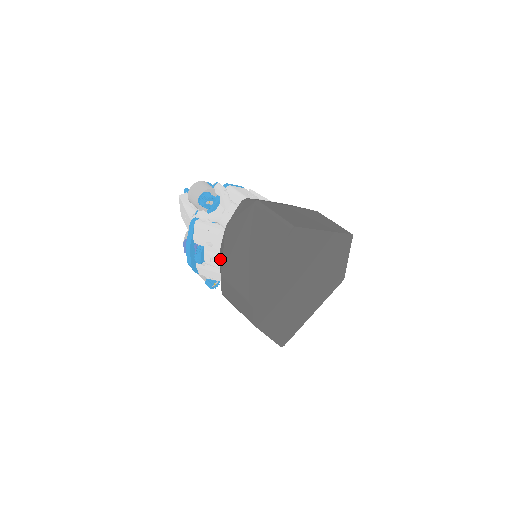
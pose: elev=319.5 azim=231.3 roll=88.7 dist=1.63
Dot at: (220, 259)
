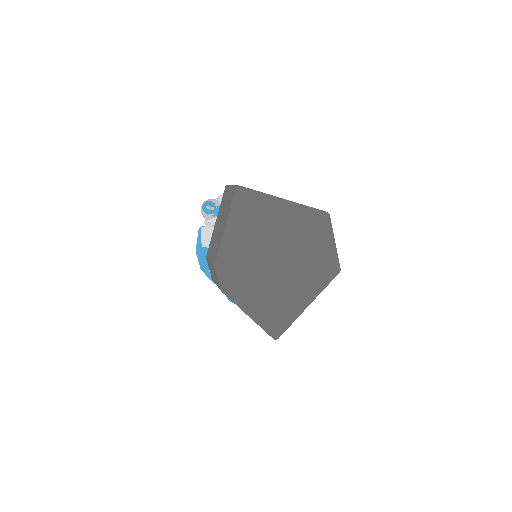
Dot at: occluded
